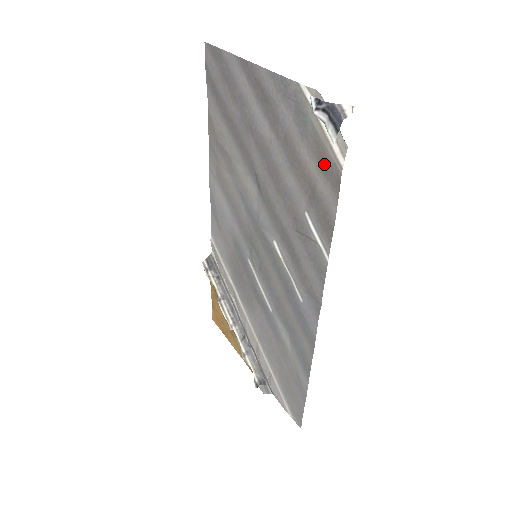
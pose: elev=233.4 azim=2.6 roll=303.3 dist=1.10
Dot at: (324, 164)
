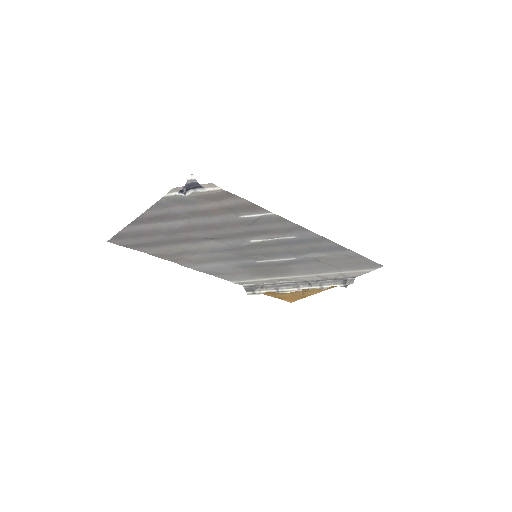
Dot at: (216, 198)
